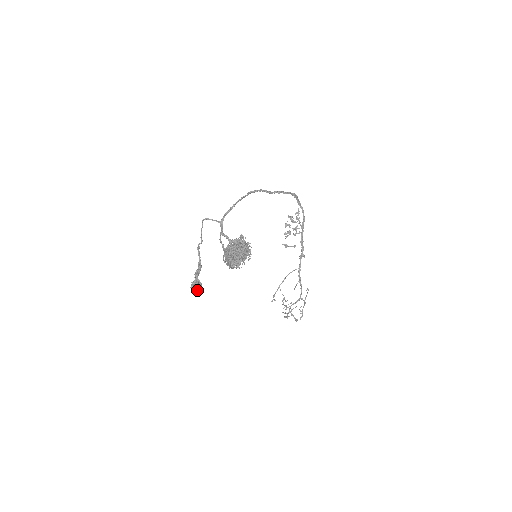
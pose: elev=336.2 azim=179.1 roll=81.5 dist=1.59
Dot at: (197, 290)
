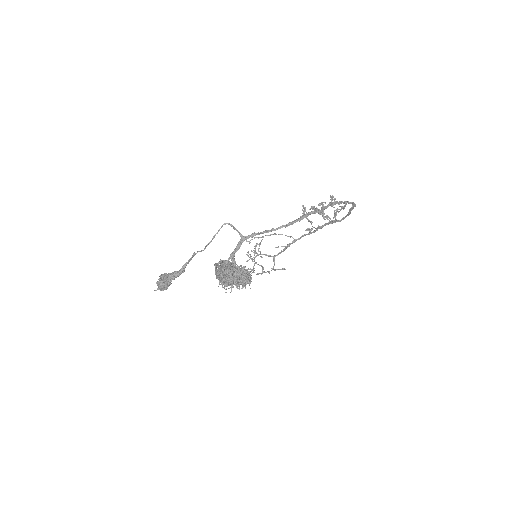
Dot at: occluded
